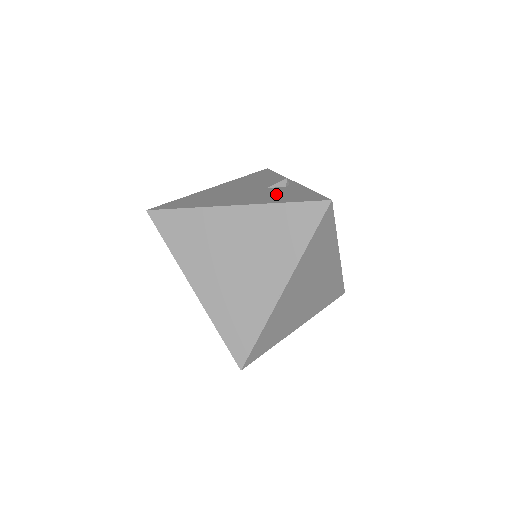
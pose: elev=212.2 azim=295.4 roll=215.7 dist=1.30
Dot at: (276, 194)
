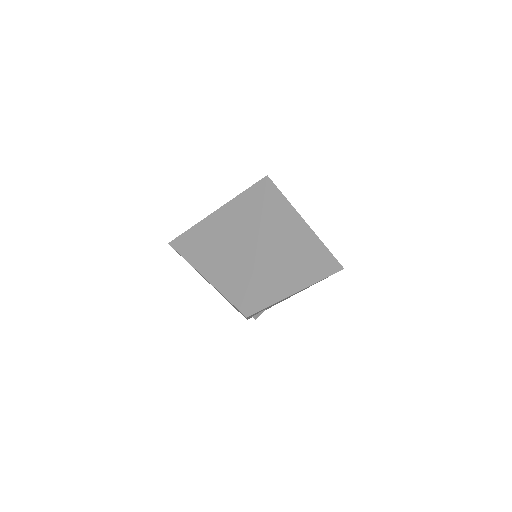
Dot at: occluded
